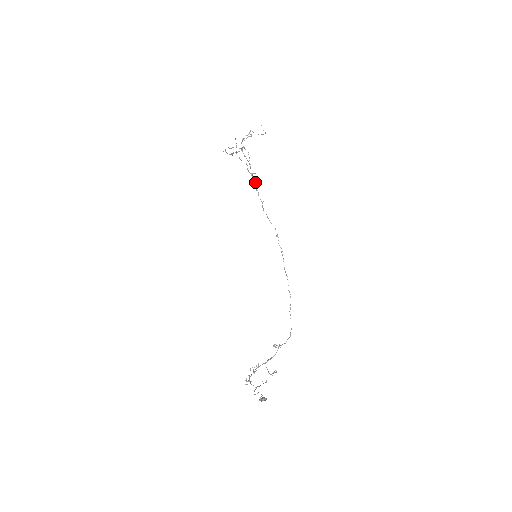
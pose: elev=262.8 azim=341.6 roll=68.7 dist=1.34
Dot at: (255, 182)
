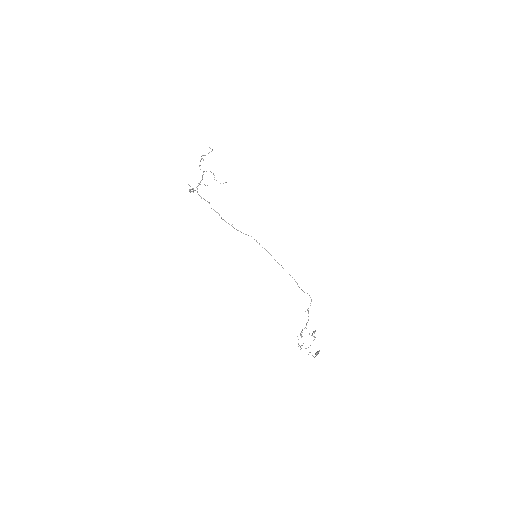
Dot at: occluded
